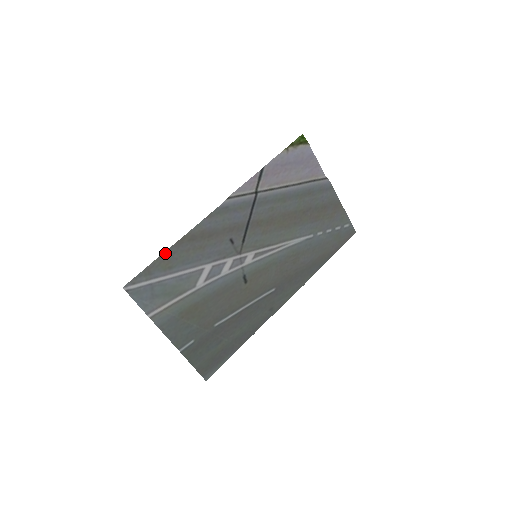
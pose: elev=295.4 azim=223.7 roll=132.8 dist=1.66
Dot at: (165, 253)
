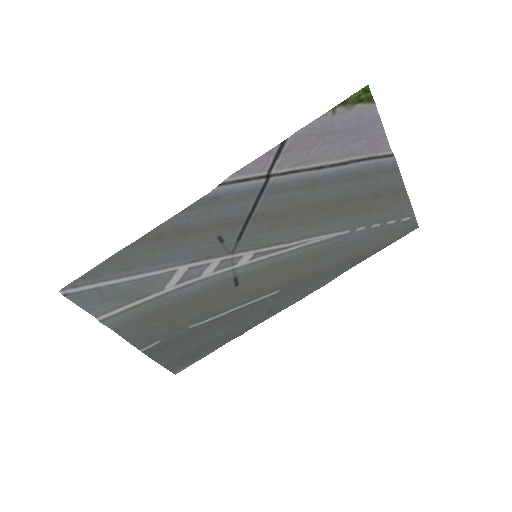
Dot at: (119, 253)
